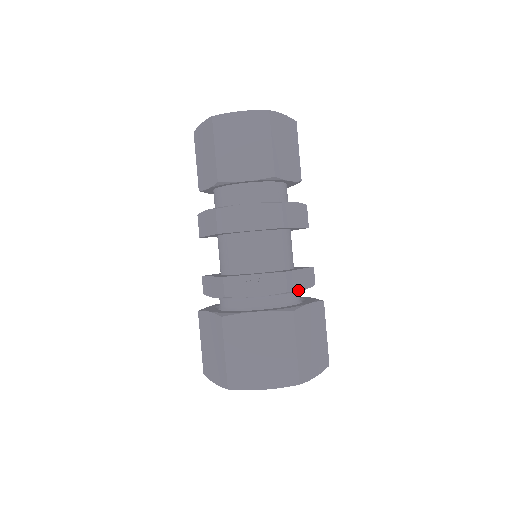
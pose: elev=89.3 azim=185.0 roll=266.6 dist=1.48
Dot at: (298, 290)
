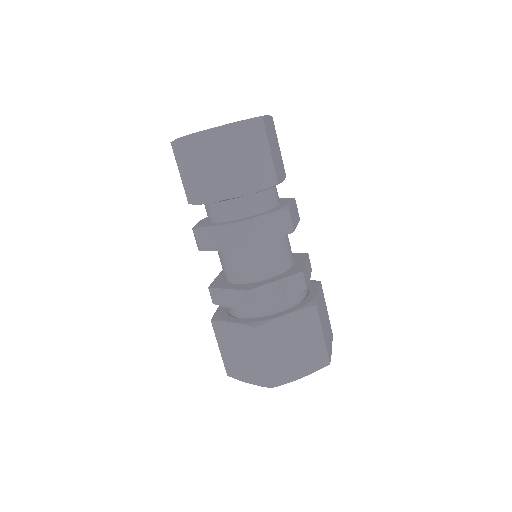
Dot at: occluded
